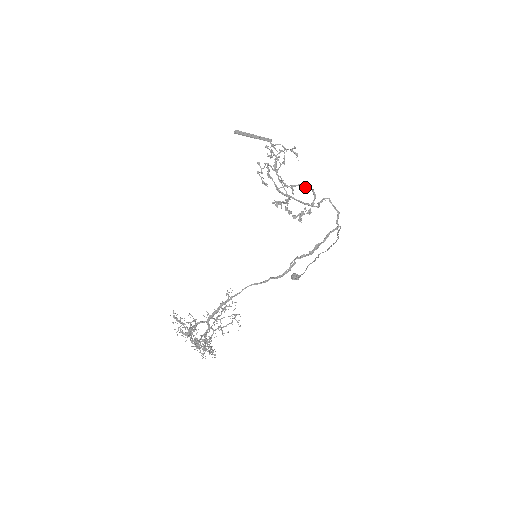
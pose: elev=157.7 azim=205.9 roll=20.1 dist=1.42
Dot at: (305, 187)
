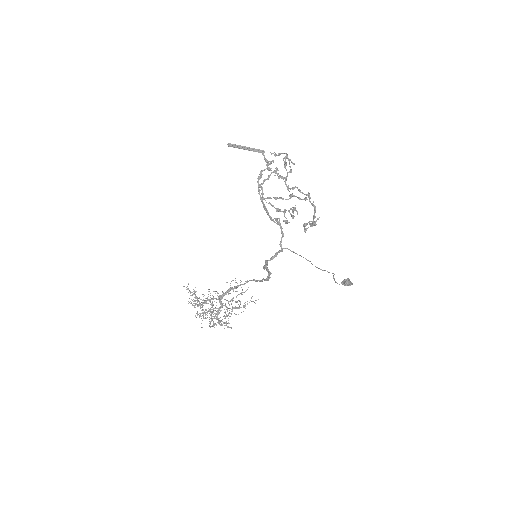
Dot at: (299, 199)
